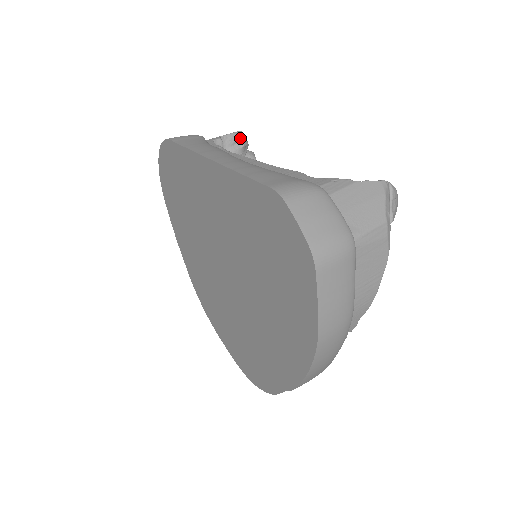
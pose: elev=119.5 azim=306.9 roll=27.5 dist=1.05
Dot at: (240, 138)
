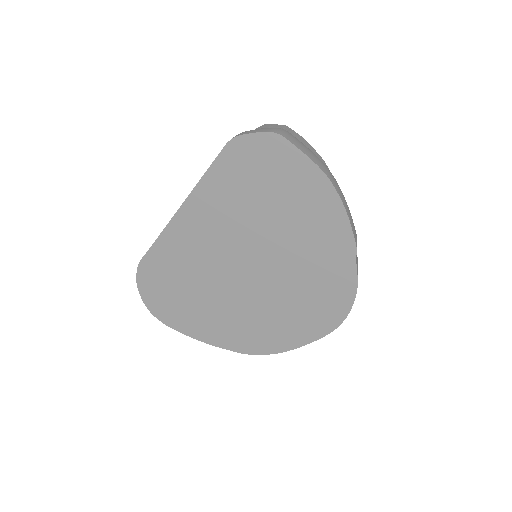
Dot at: occluded
